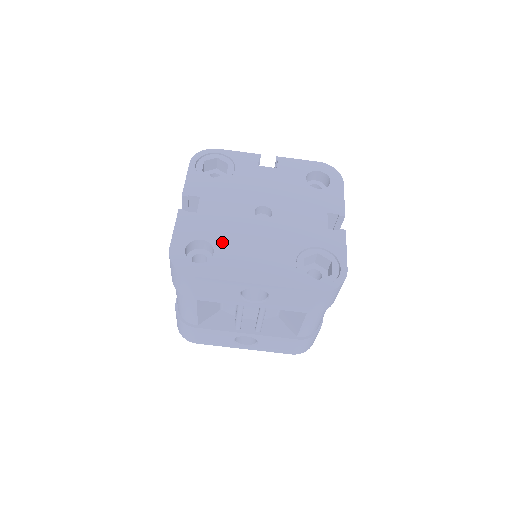
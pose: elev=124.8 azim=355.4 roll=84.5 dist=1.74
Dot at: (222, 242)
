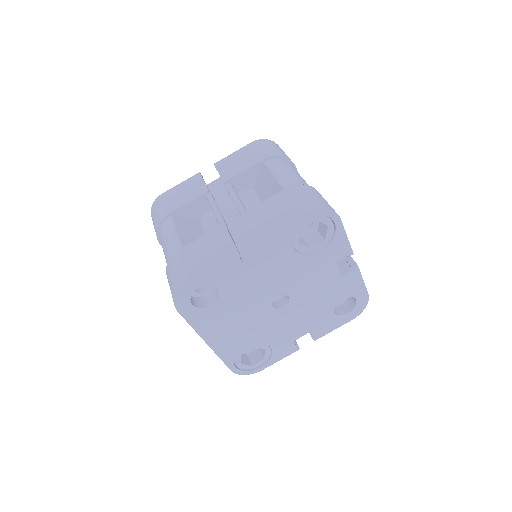
Dot at: (227, 302)
